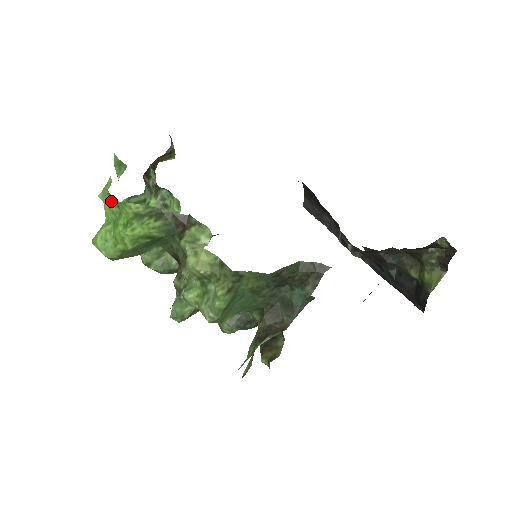
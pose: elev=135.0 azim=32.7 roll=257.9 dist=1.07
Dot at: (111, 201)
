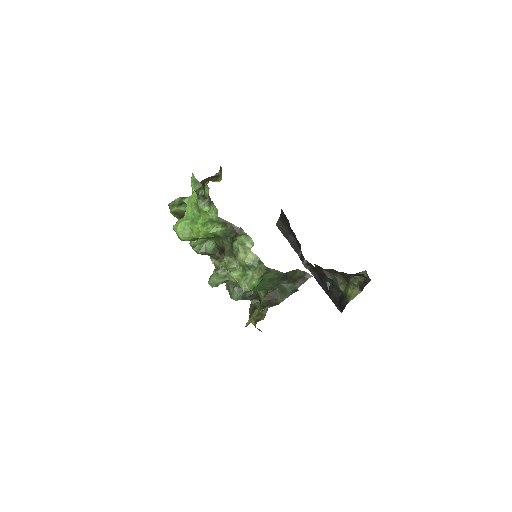
Dot at: (195, 207)
